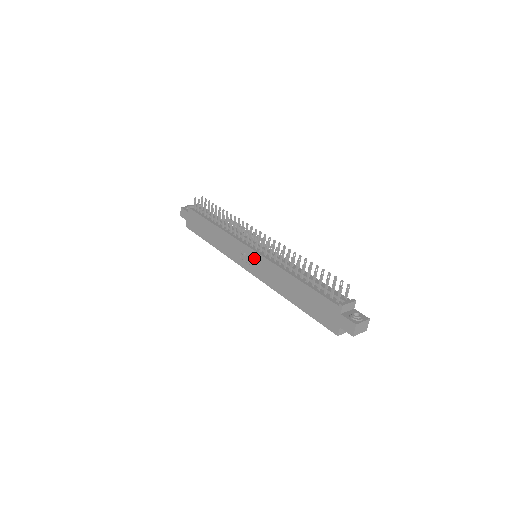
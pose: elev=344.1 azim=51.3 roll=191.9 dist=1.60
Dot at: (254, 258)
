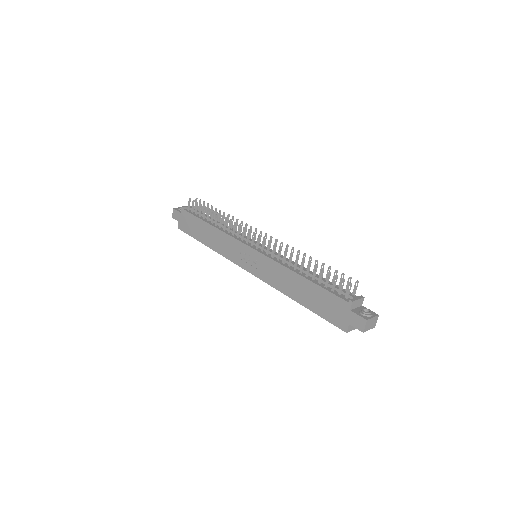
Dot at: (255, 257)
